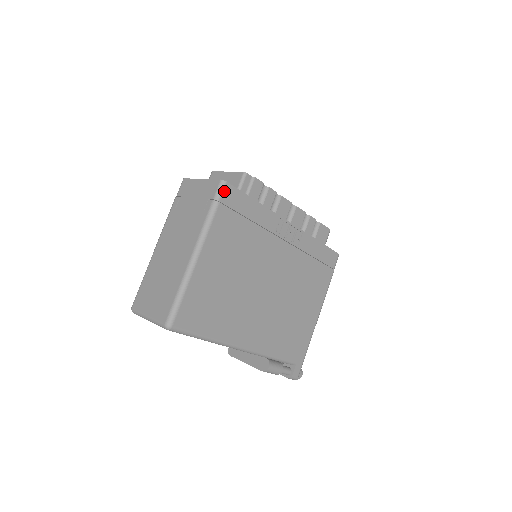
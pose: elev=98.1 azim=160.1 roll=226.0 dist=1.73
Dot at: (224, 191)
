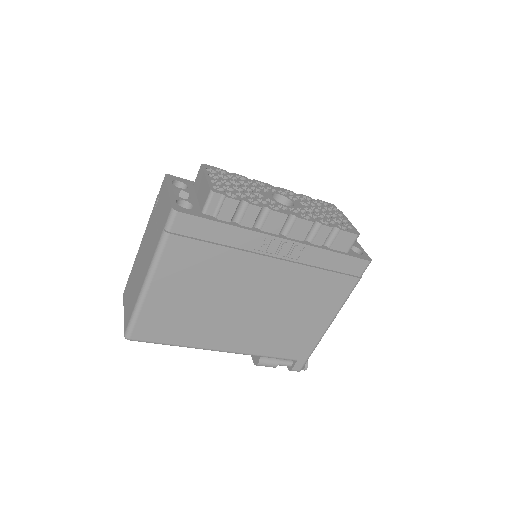
Dot at: (175, 221)
